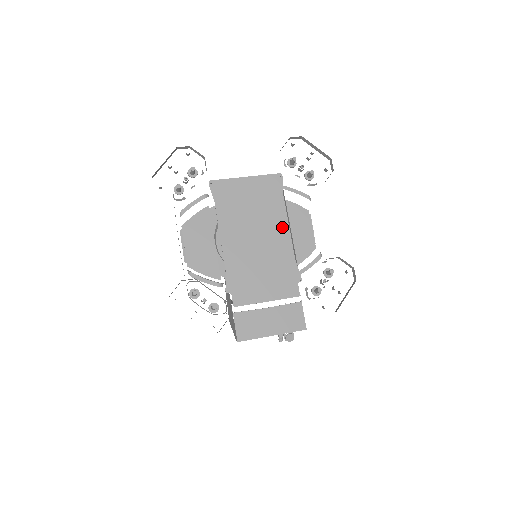
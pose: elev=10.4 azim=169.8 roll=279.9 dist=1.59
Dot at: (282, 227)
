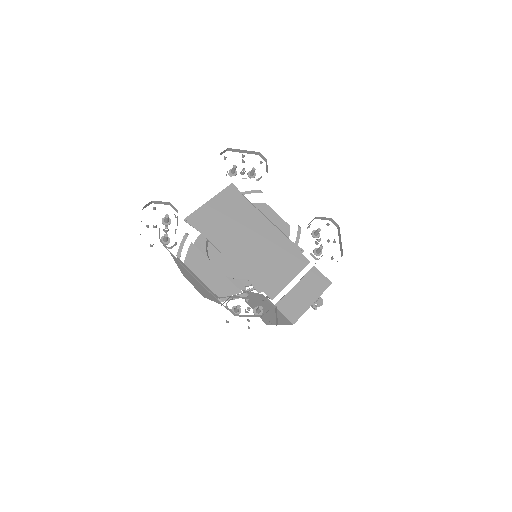
Dot at: (261, 221)
